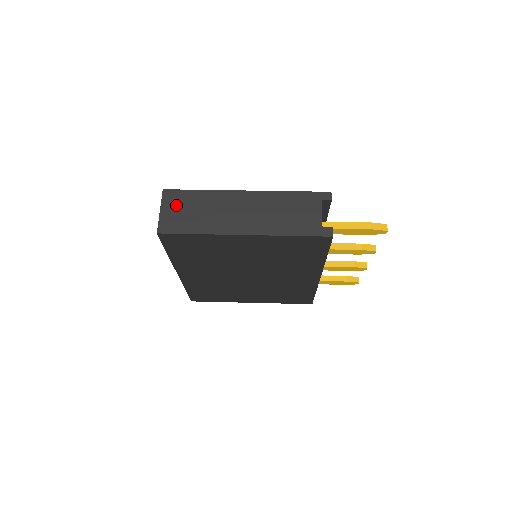
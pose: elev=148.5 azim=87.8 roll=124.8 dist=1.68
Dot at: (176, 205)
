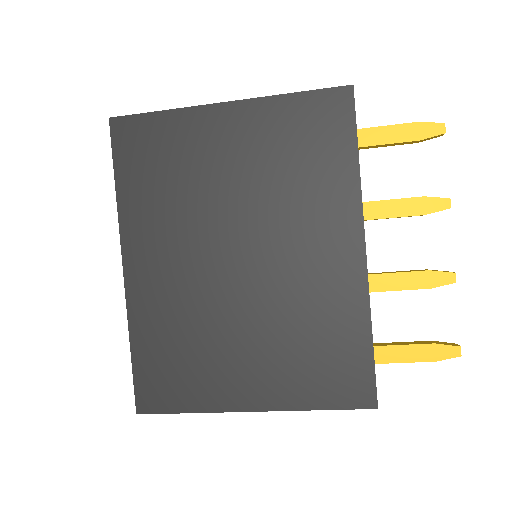
Dot at: occluded
